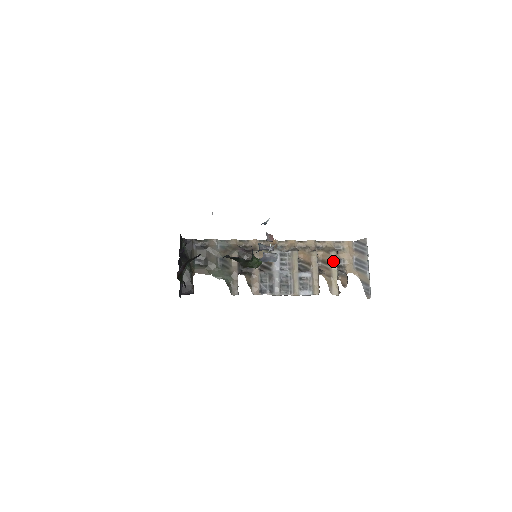
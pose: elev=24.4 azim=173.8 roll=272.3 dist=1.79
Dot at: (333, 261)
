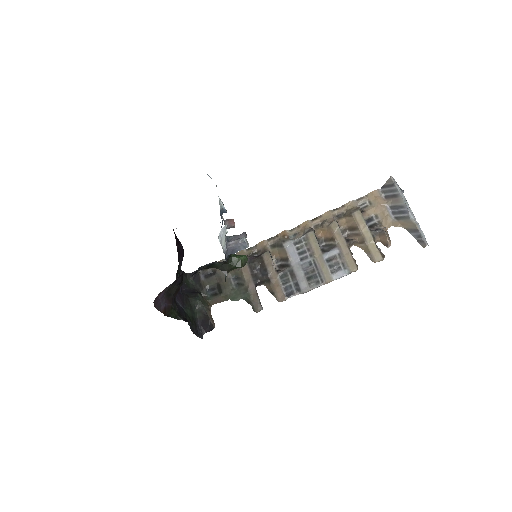
Dot at: (360, 223)
